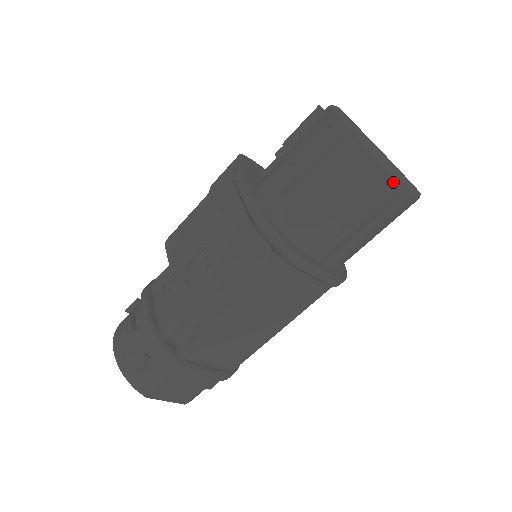
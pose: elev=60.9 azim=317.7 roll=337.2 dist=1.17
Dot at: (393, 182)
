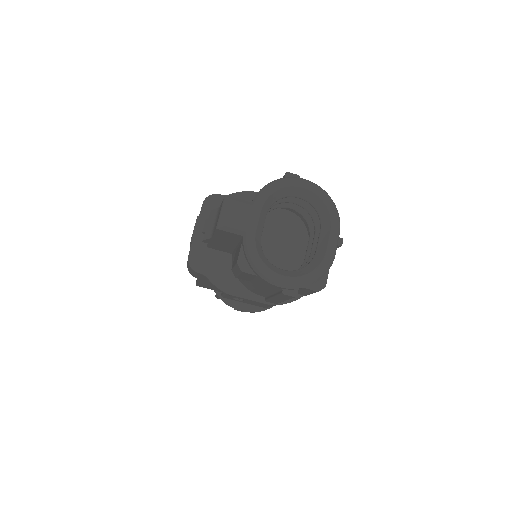
Dot at: occluded
